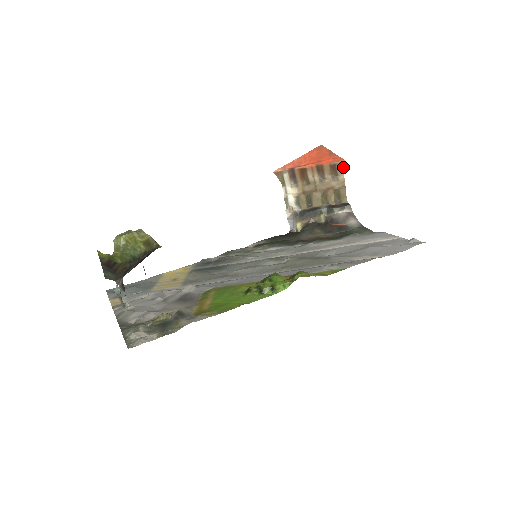
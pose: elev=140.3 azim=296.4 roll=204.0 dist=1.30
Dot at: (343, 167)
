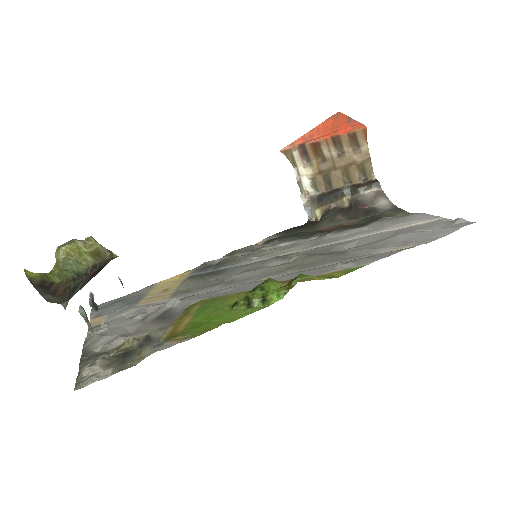
Dot at: (365, 135)
